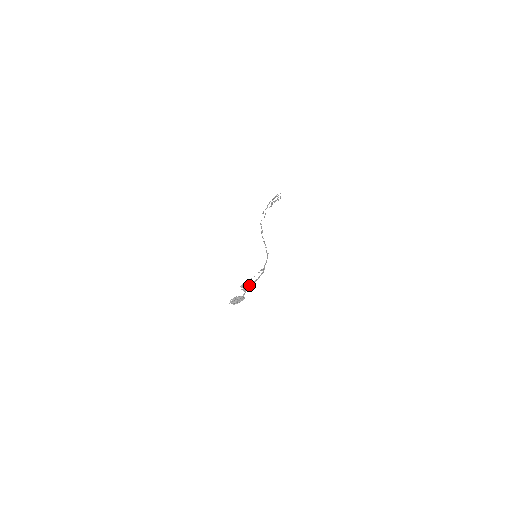
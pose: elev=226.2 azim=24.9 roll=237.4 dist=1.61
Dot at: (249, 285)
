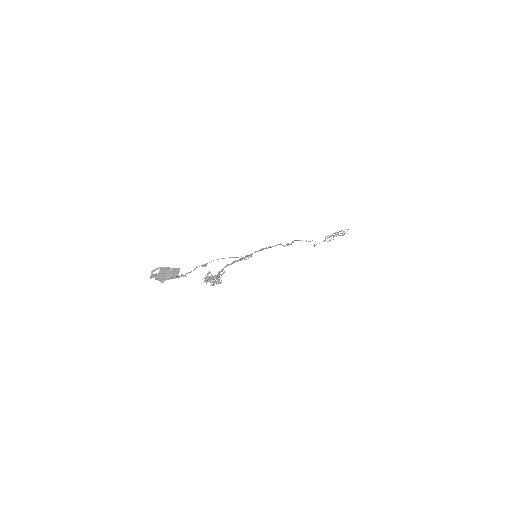
Dot at: (218, 275)
